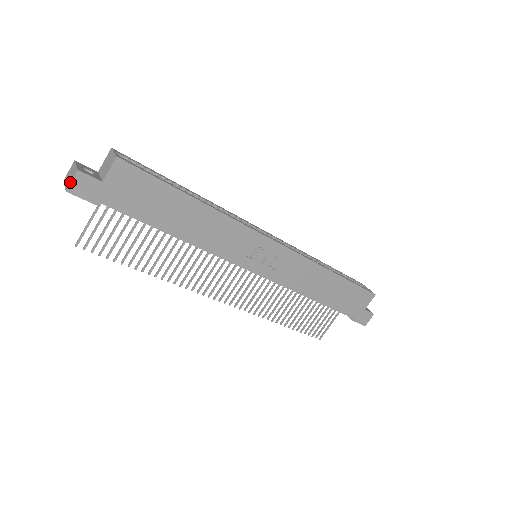
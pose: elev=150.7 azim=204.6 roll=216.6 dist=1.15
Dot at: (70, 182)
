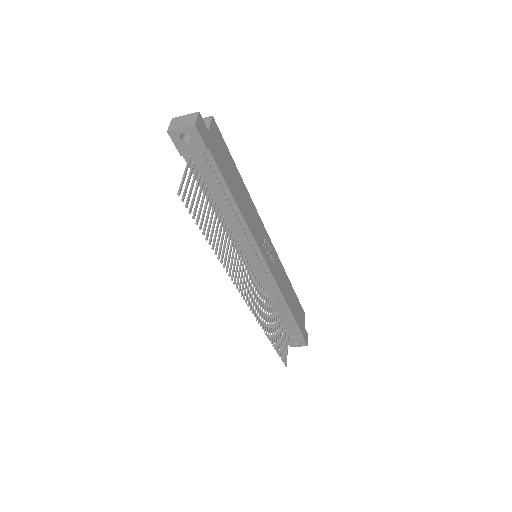
Dot at: (195, 119)
